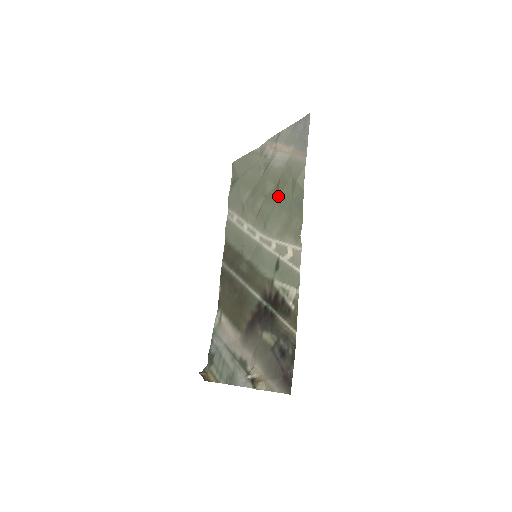
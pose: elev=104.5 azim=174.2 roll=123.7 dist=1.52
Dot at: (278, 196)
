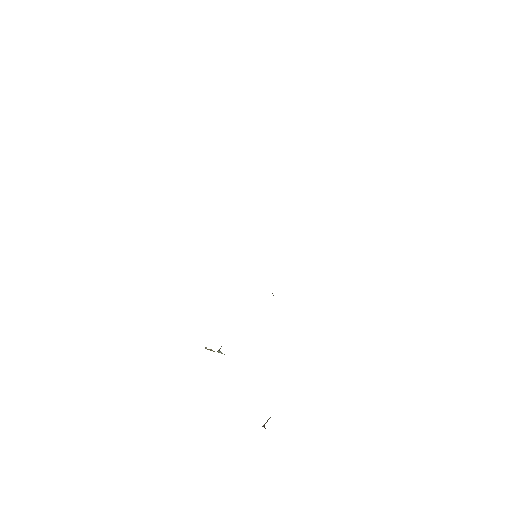
Dot at: occluded
